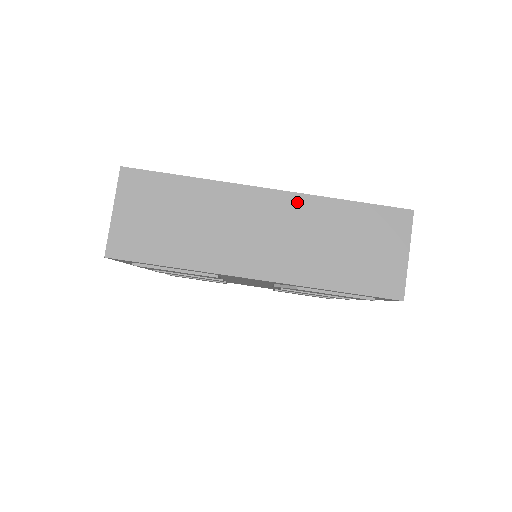
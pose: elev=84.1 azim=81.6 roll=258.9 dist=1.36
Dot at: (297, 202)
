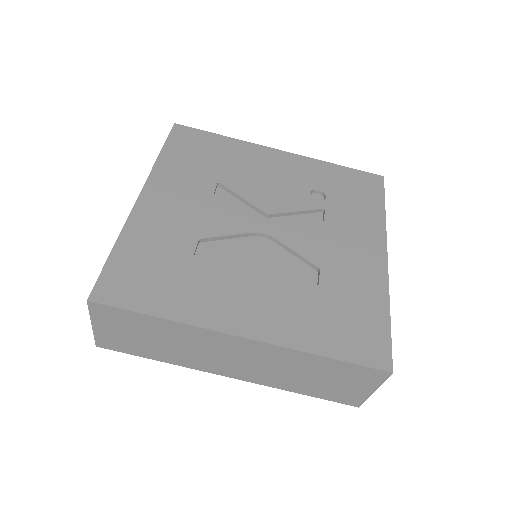
Dot at: (271, 349)
